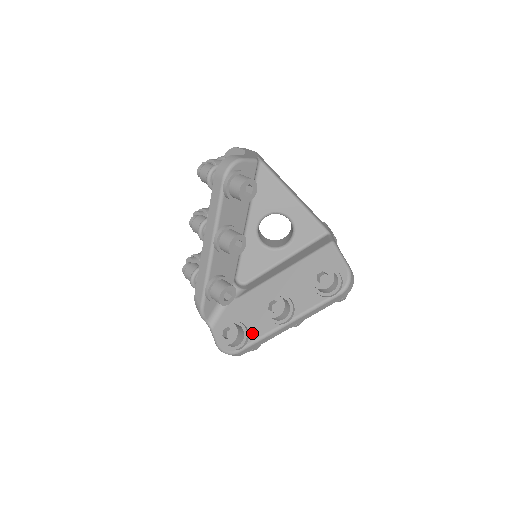
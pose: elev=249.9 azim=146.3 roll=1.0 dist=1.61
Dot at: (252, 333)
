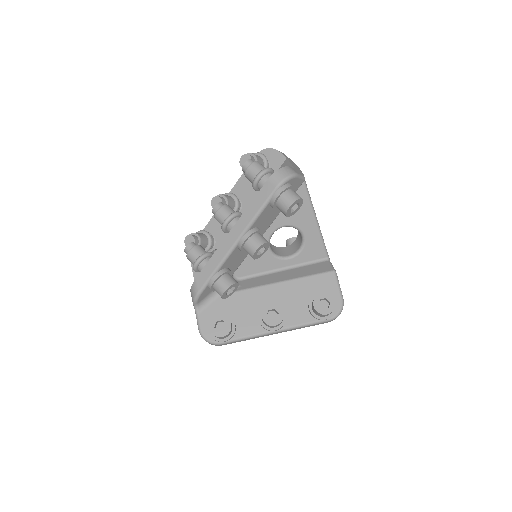
Dot at: (239, 330)
